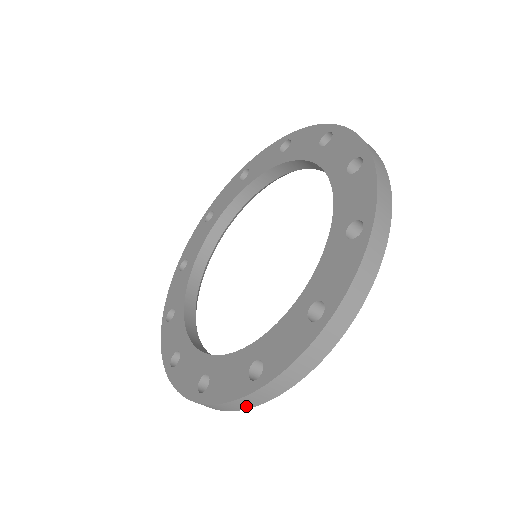
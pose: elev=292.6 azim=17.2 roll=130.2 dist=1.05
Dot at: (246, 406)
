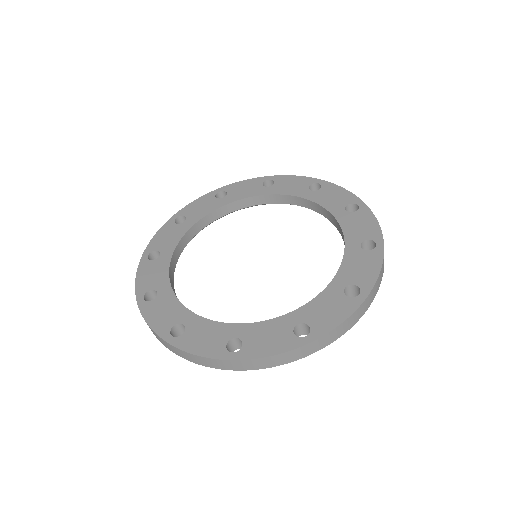
Dot at: (209, 365)
